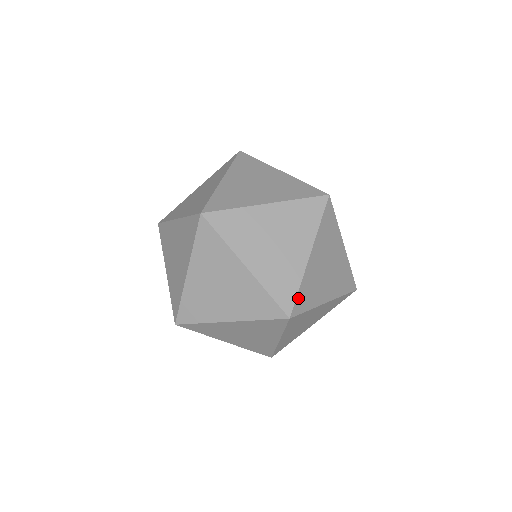
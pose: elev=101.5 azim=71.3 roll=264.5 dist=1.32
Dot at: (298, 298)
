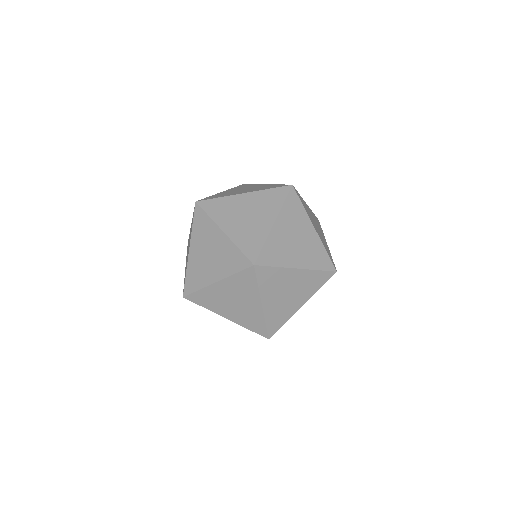
Dot at: (330, 257)
